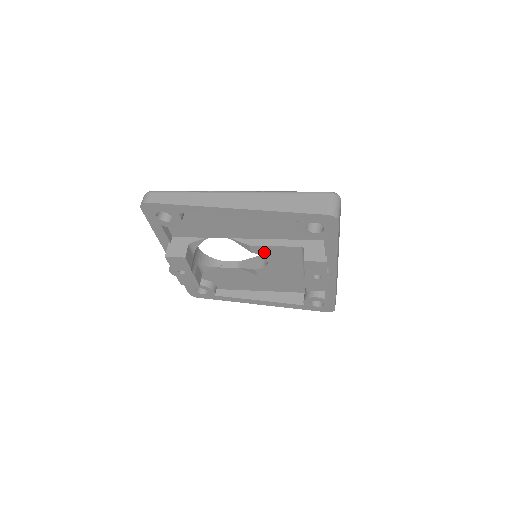
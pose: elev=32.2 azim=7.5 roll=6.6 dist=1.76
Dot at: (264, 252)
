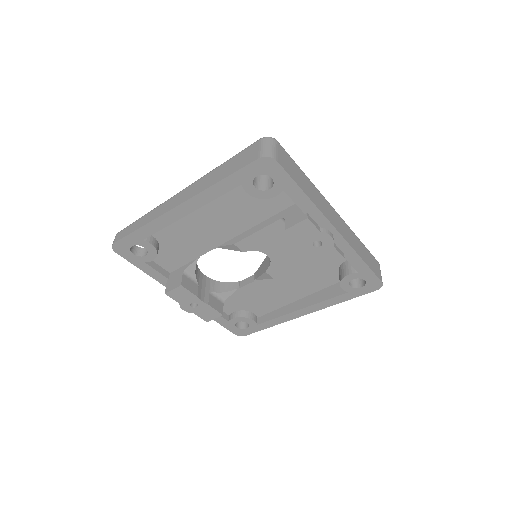
Dot at: (254, 245)
